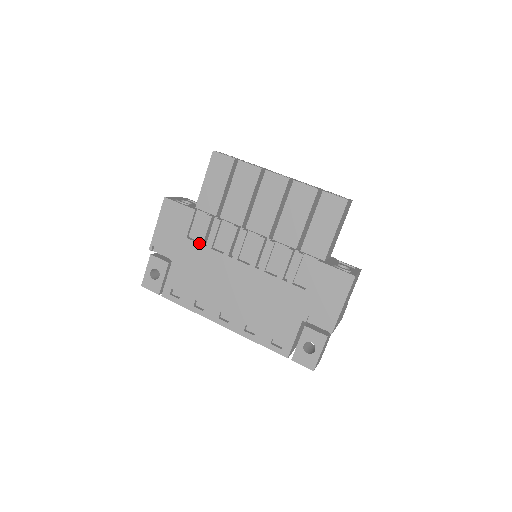
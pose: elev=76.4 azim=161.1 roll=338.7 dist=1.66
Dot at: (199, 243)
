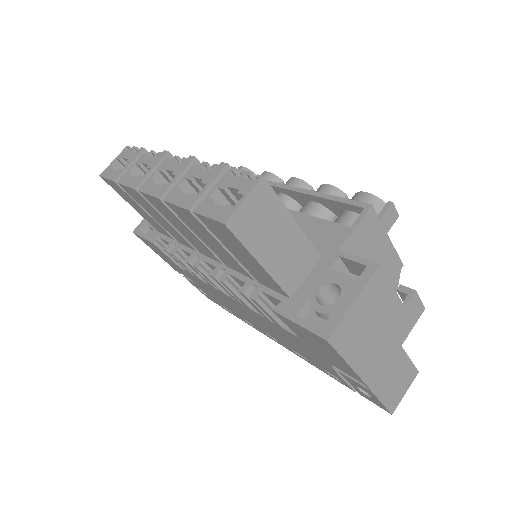
Dot at: (189, 273)
